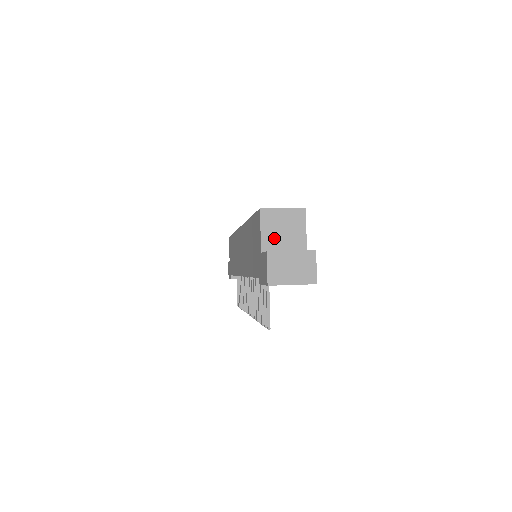
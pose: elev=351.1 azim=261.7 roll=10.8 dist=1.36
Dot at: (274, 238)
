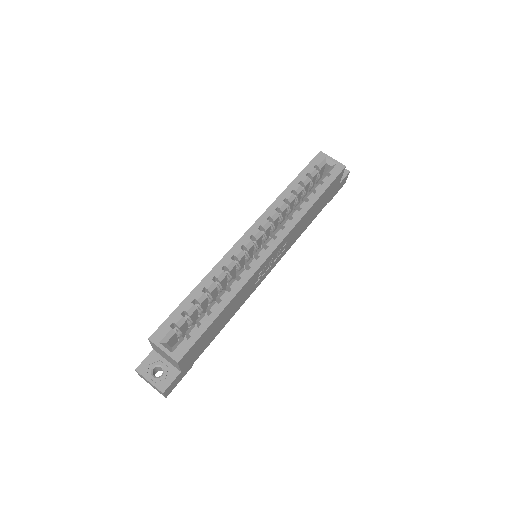
Dot at: (160, 353)
